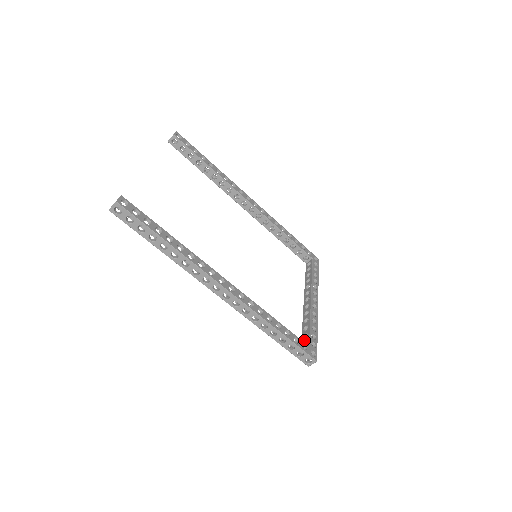
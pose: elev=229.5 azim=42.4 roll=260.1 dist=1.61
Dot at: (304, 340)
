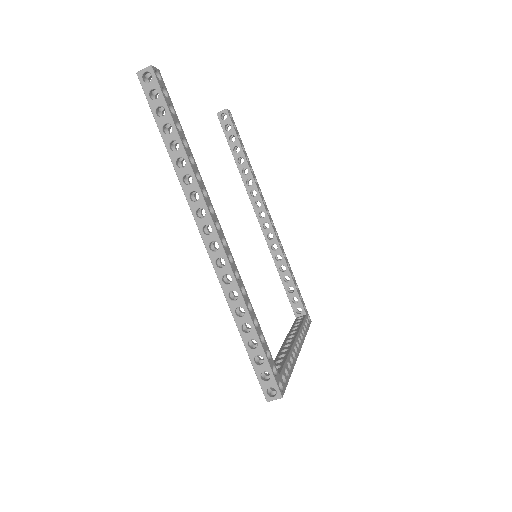
Dot at: occluded
